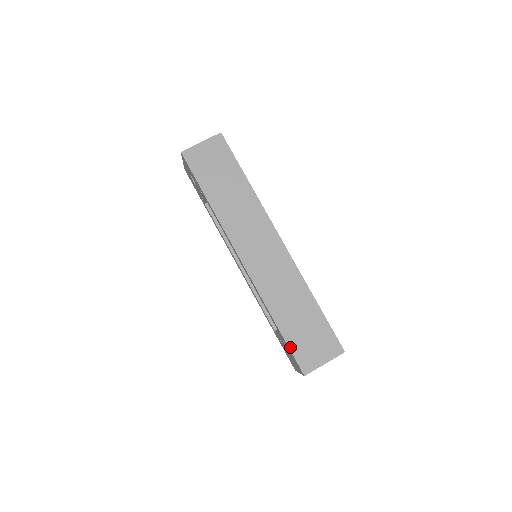
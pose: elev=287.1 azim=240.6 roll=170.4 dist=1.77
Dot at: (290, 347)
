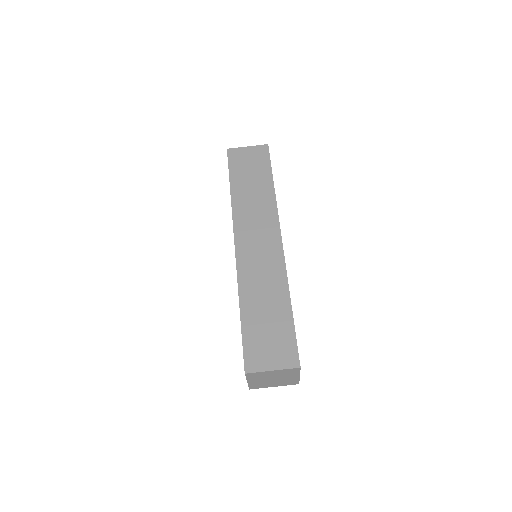
Dot at: (243, 338)
